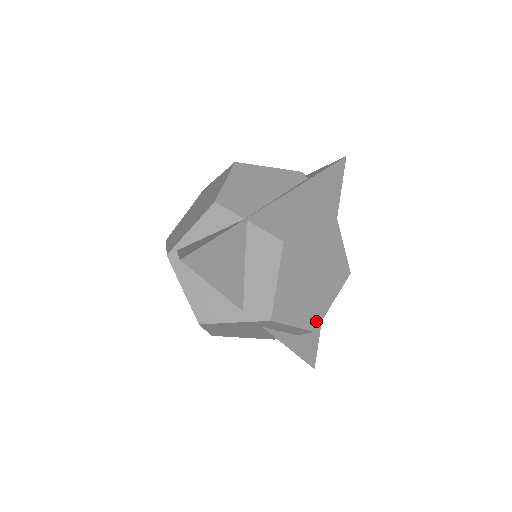
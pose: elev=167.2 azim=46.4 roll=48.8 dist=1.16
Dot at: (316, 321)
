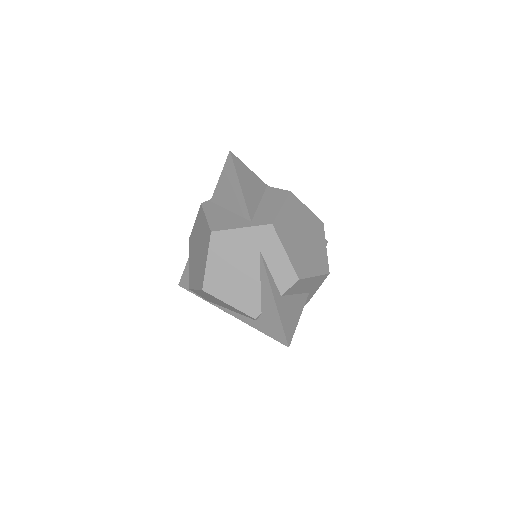
Dot at: (301, 272)
